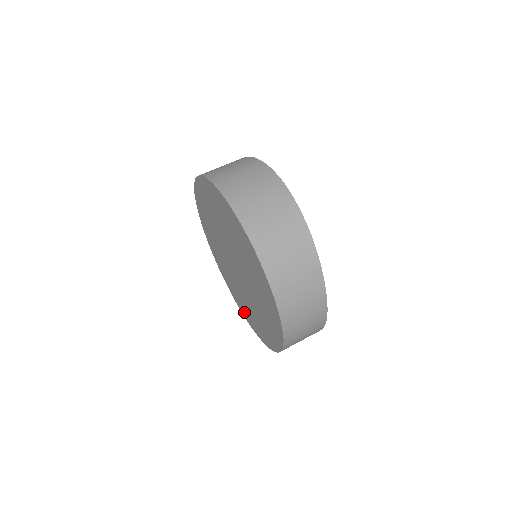
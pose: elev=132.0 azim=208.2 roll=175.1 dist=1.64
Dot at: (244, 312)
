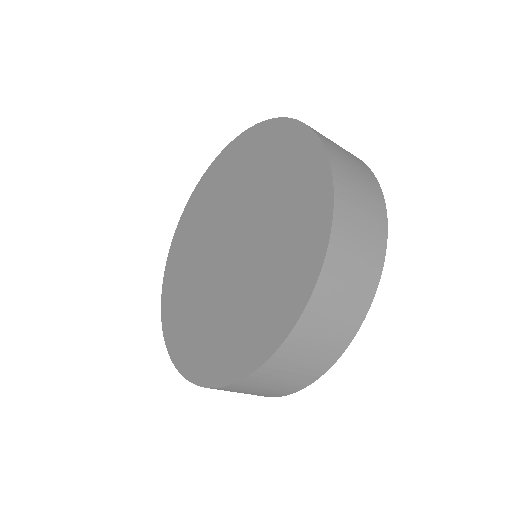
Dot at: (181, 348)
